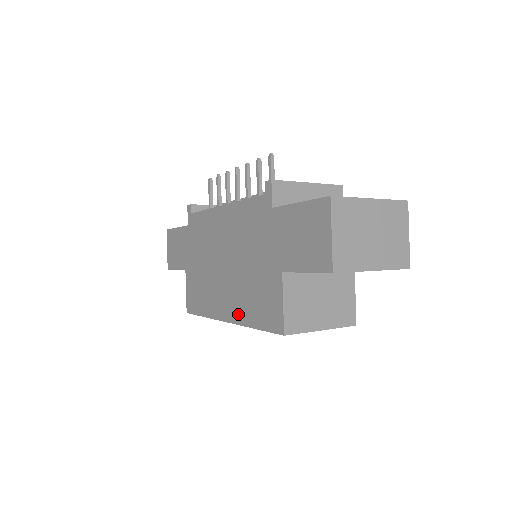
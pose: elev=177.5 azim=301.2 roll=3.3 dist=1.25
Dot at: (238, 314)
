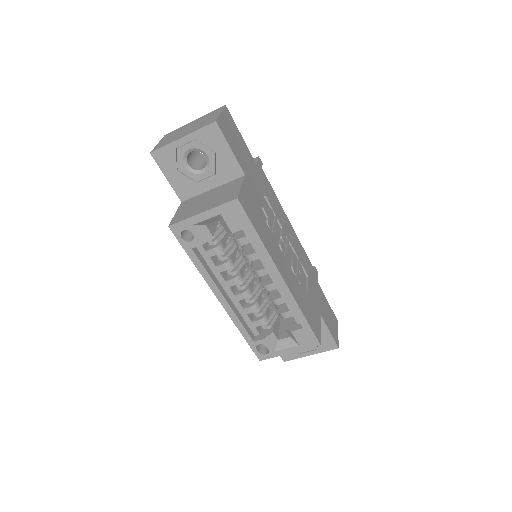
Dot at: occluded
